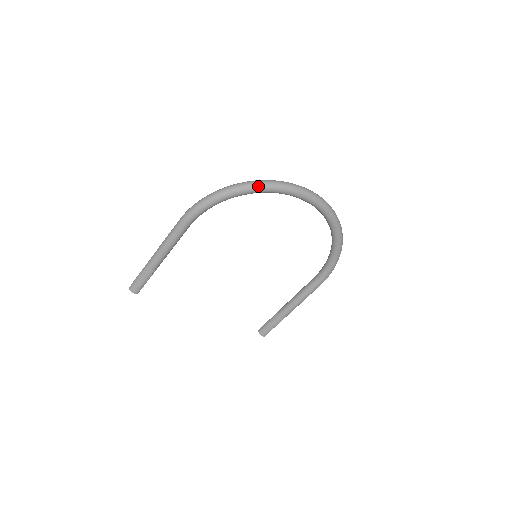
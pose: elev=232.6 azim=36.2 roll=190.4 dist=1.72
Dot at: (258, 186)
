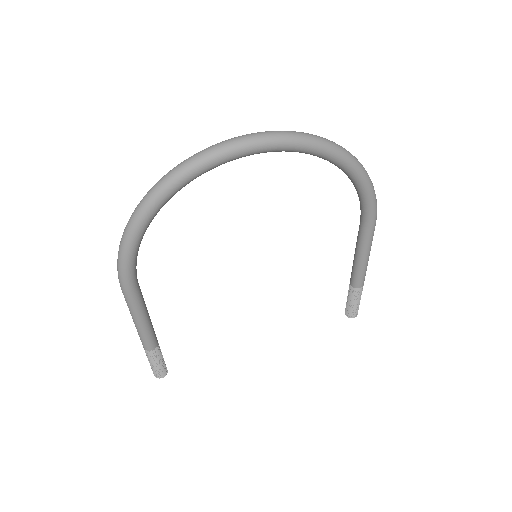
Dot at: (161, 190)
